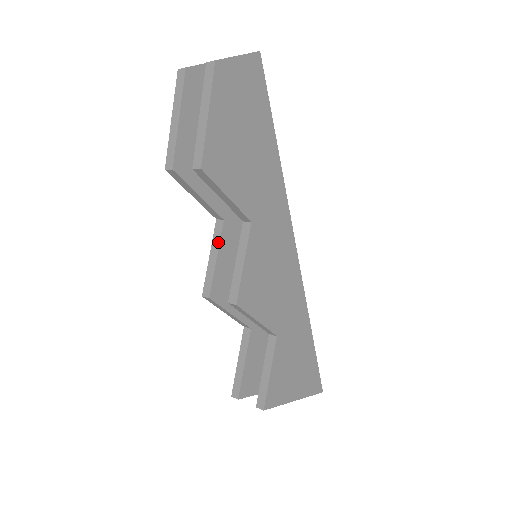
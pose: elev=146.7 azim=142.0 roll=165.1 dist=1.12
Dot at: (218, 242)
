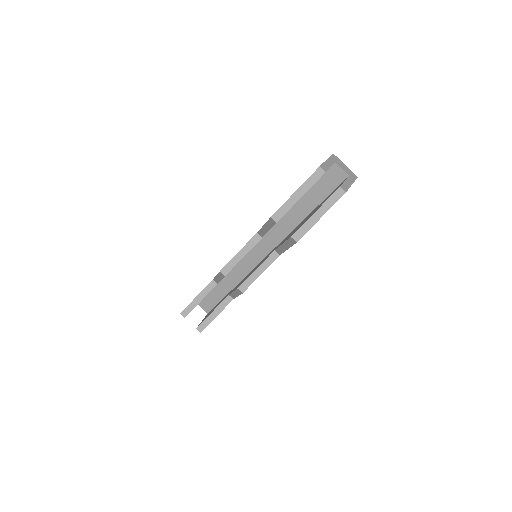
Dot at: (250, 248)
